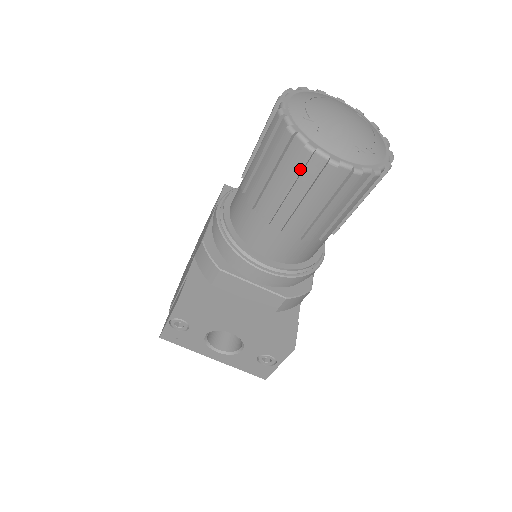
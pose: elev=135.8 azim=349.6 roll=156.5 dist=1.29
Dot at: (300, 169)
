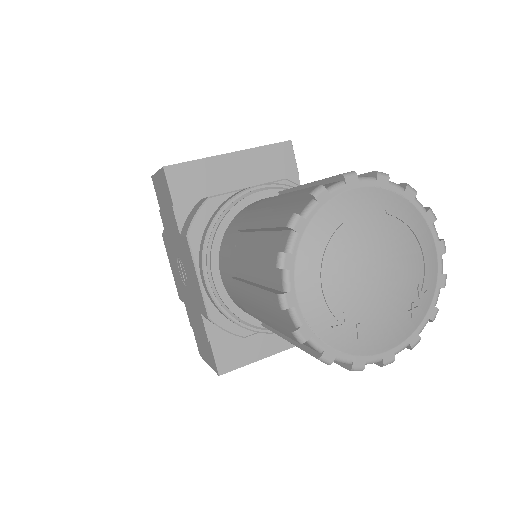
Dot at: occluded
